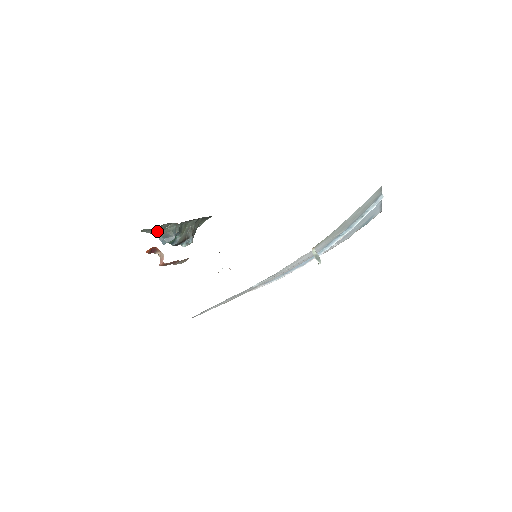
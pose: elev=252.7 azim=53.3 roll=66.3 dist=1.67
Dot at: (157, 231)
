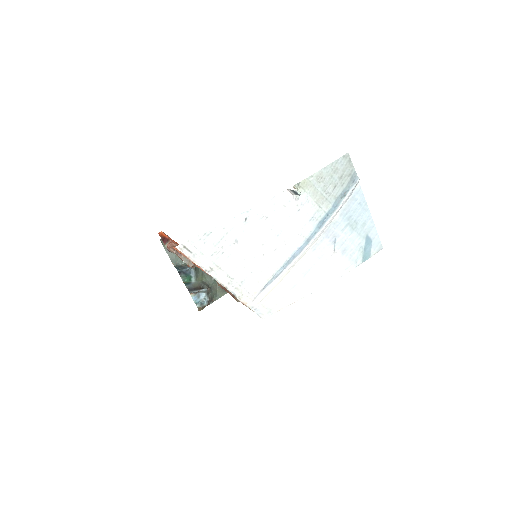
Dot at: (175, 261)
